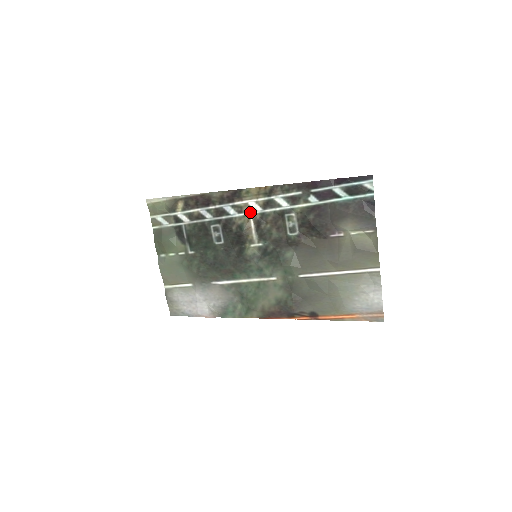
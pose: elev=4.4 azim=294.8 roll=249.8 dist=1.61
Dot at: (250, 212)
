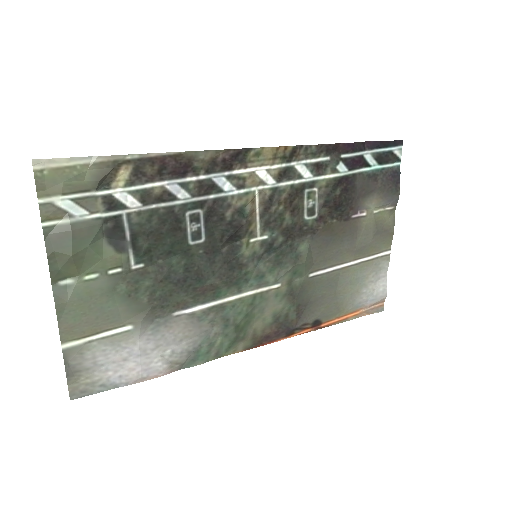
Dot at: (256, 187)
